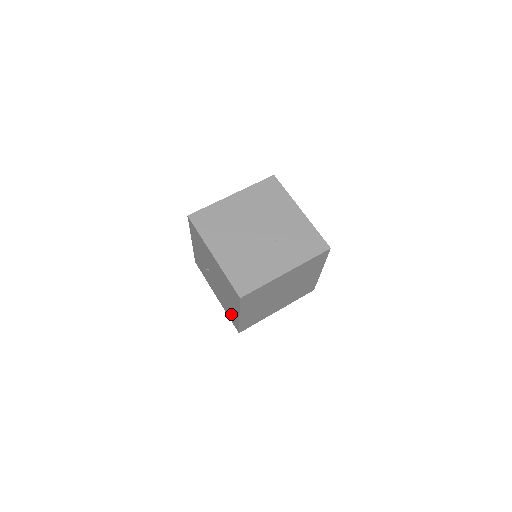
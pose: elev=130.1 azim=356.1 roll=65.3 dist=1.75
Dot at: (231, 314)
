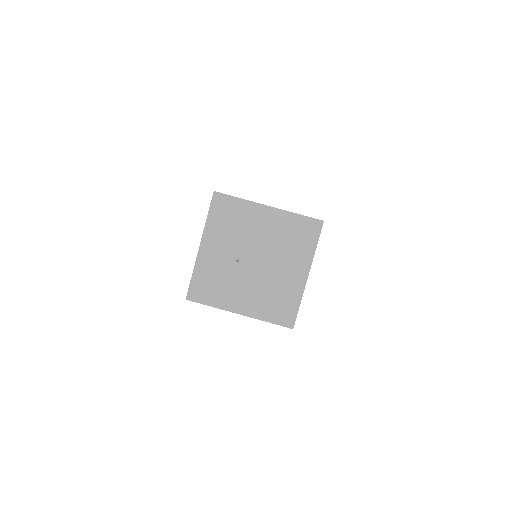
Dot at: (282, 301)
